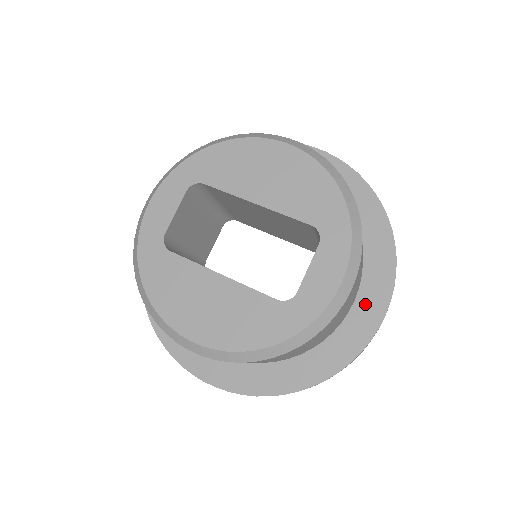
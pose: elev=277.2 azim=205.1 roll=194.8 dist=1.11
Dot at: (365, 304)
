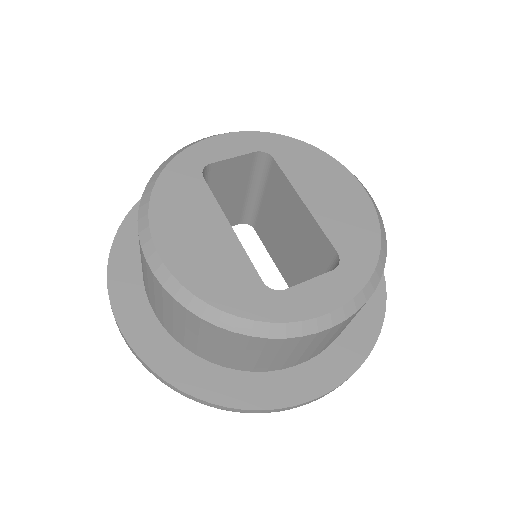
Dot at: (314, 371)
